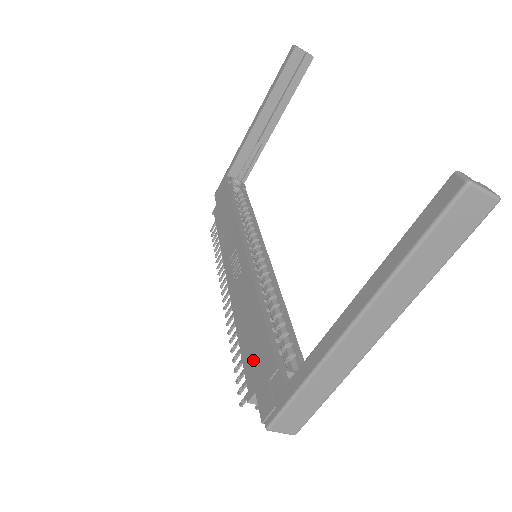
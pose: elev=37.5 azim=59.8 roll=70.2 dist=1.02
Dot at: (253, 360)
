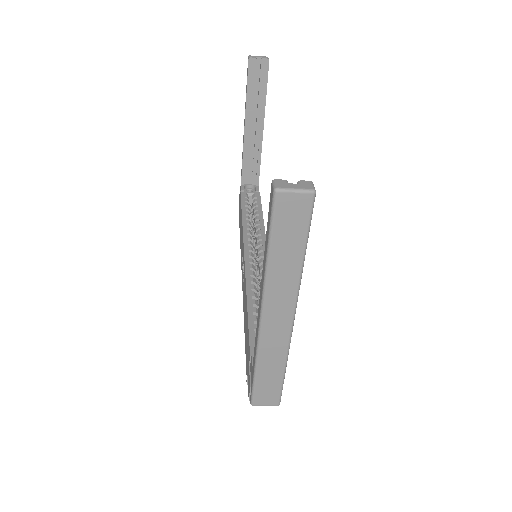
Dot at: (246, 349)
